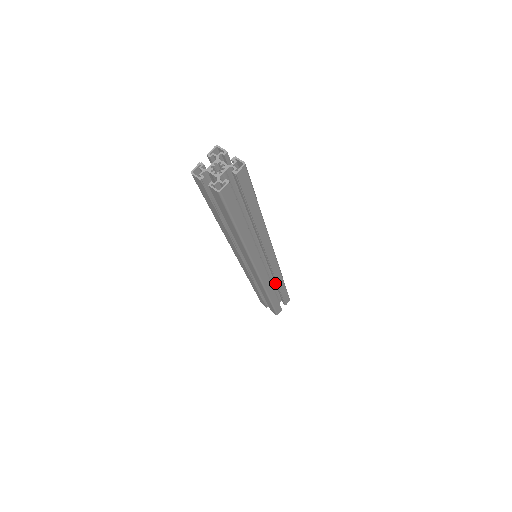
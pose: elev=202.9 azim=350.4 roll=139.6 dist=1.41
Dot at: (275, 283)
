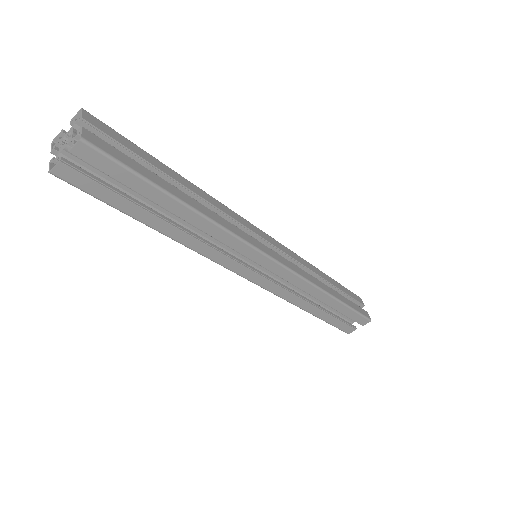
Dot at: occluded
